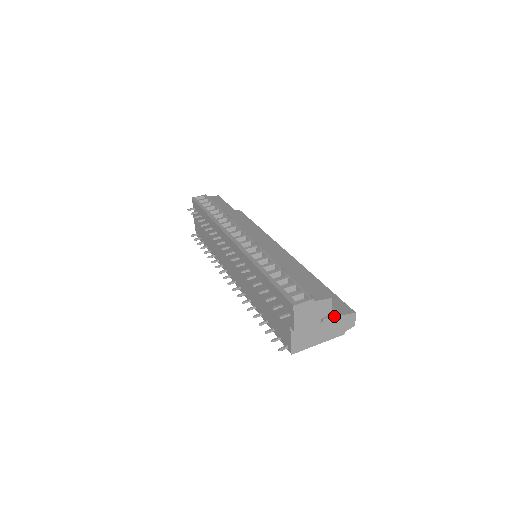
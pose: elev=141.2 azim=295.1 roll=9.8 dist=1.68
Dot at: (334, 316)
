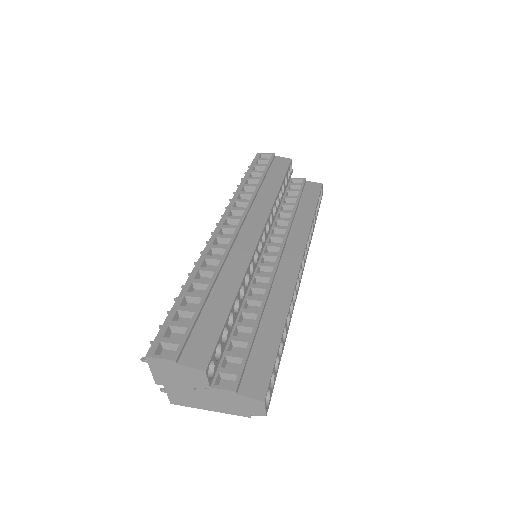
Dot at: (227, 391)
